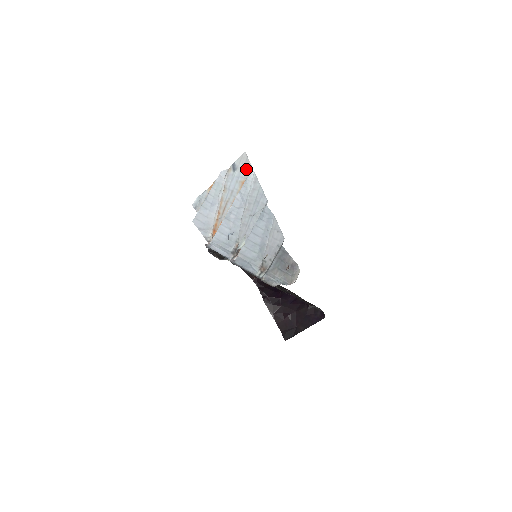
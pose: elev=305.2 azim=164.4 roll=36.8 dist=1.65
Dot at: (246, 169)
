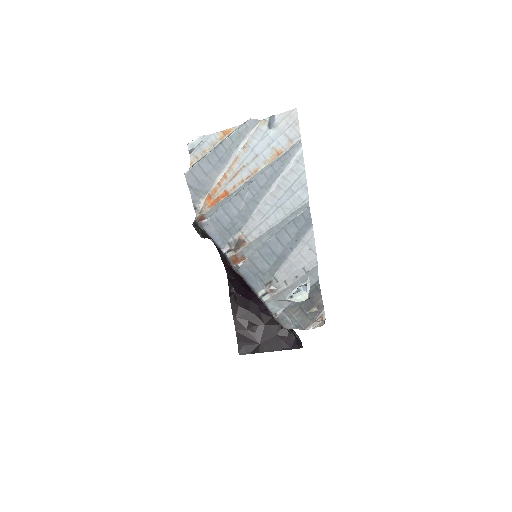
Dot at: (290, 135)
